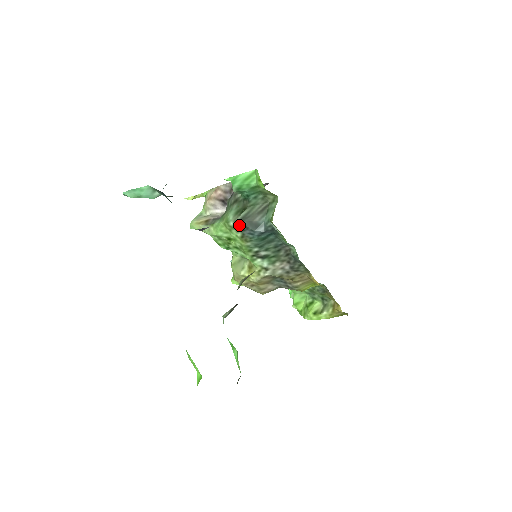
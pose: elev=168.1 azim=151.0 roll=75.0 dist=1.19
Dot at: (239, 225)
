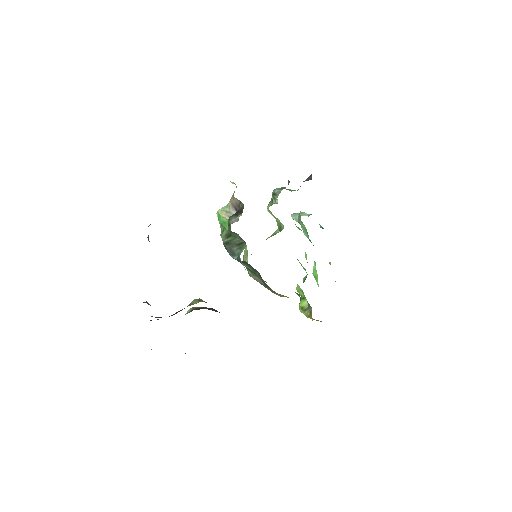
Dot at: (224, 246)
